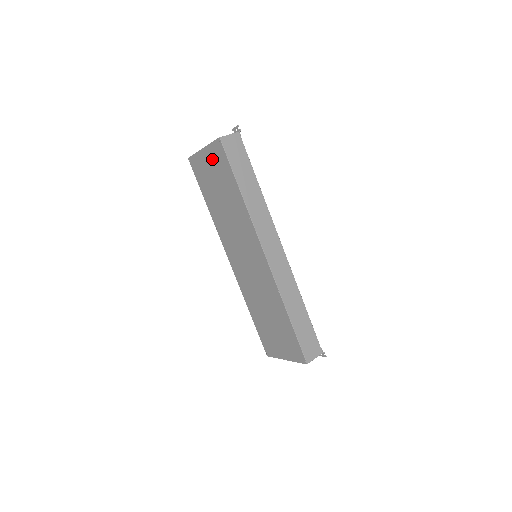
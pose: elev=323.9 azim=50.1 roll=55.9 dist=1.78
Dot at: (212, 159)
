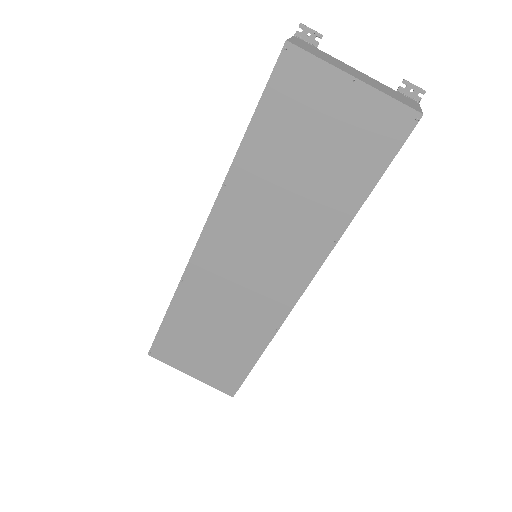
Dot at: (359, 115)
